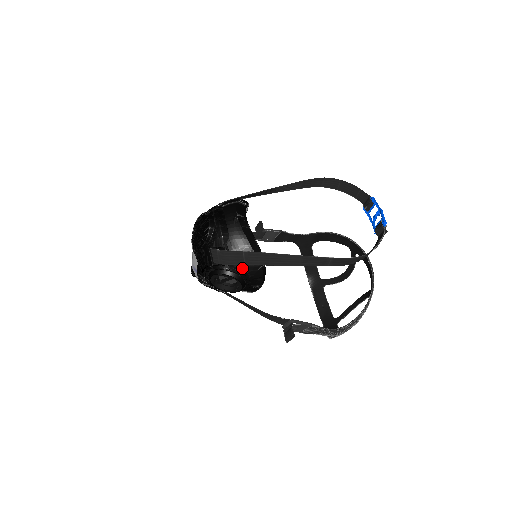
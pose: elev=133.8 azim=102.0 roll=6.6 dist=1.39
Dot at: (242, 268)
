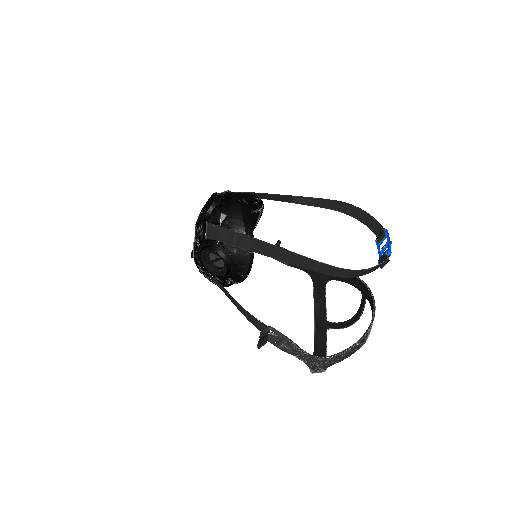
Dot at: (231, 248)
